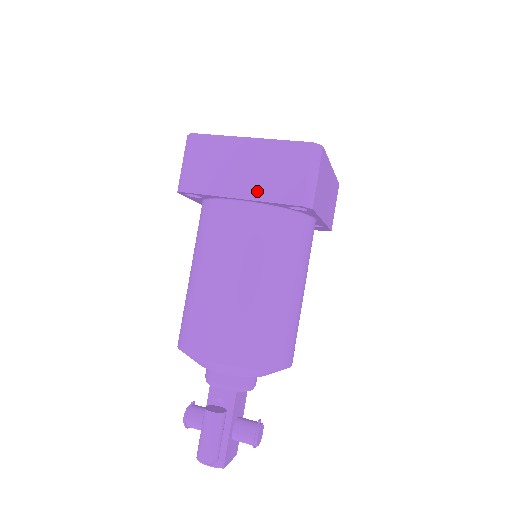
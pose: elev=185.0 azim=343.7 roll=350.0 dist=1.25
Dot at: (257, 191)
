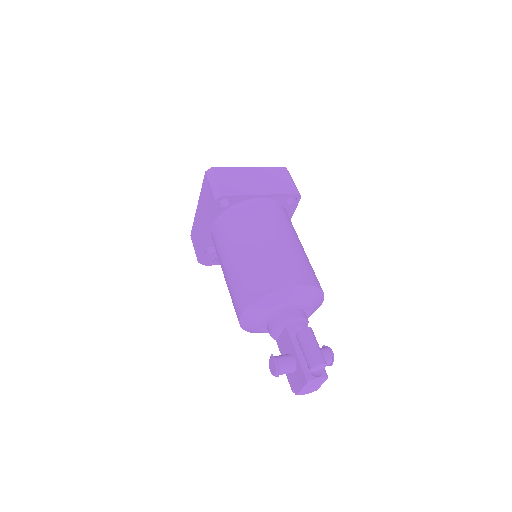
Dot at: (270, 190)
